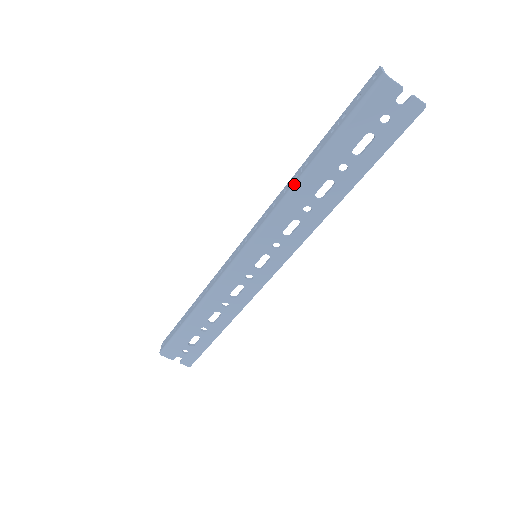
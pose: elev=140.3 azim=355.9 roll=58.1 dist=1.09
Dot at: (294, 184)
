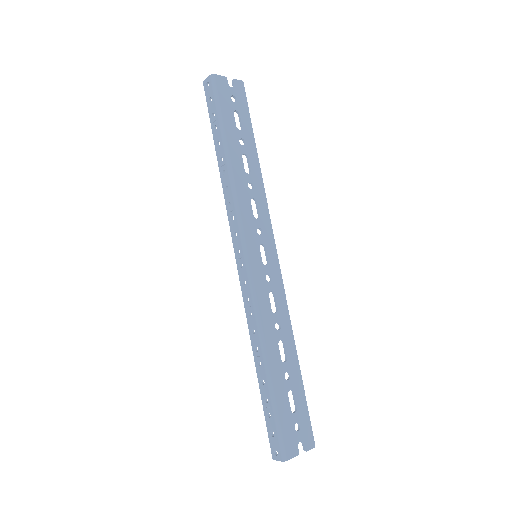
Dot at: (229, 173)
